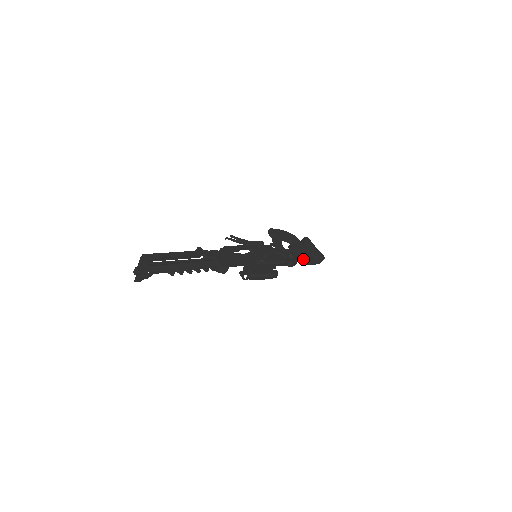
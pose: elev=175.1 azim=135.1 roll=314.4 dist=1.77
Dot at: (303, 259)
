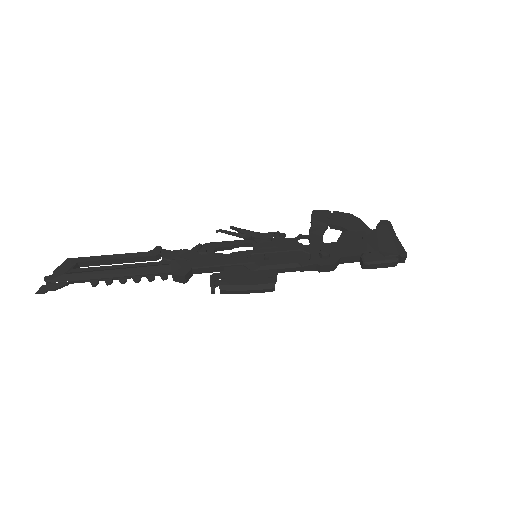
Dot at: (357, 259)
